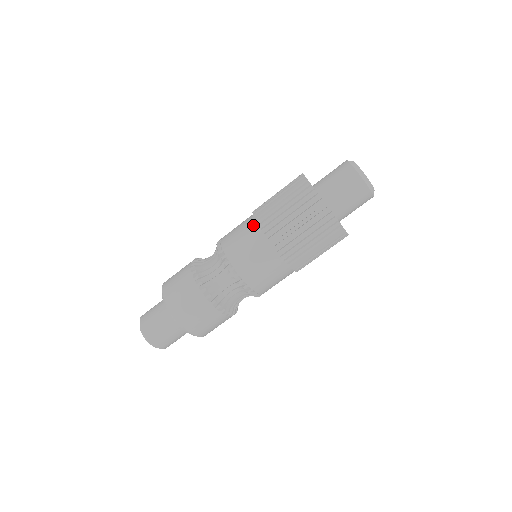
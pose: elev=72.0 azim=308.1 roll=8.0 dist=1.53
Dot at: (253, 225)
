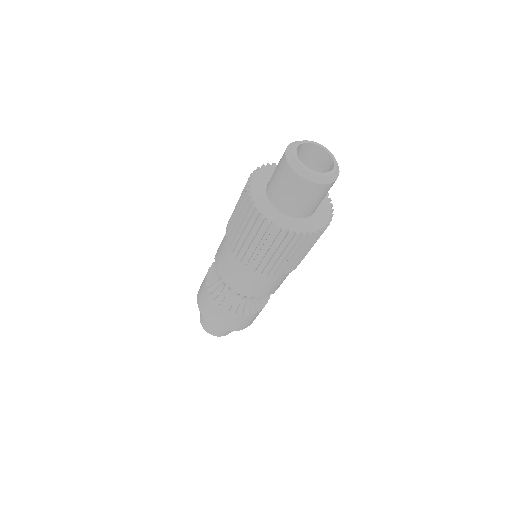
Dot at: (229, 250)
